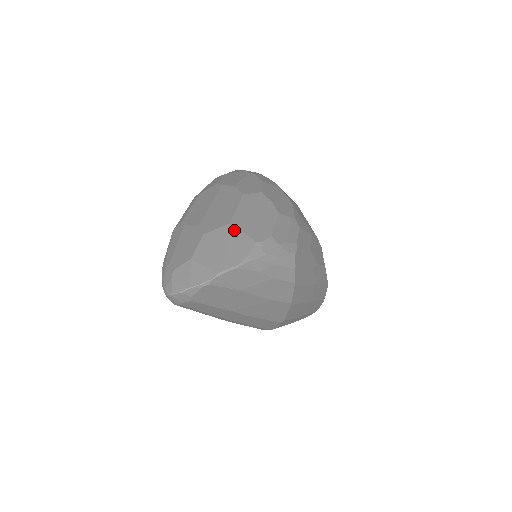
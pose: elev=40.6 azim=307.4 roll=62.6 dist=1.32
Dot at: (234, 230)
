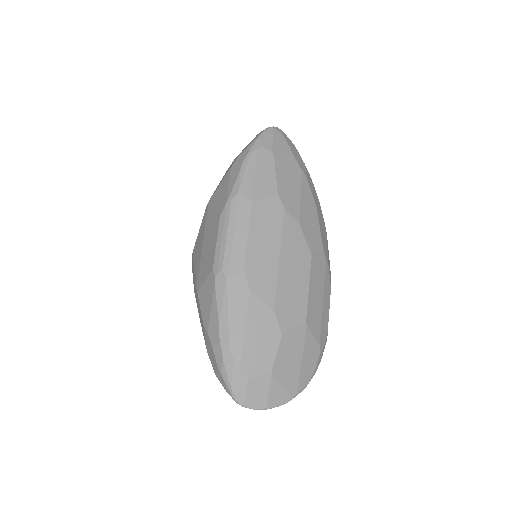
Dot at: (309, 334)
